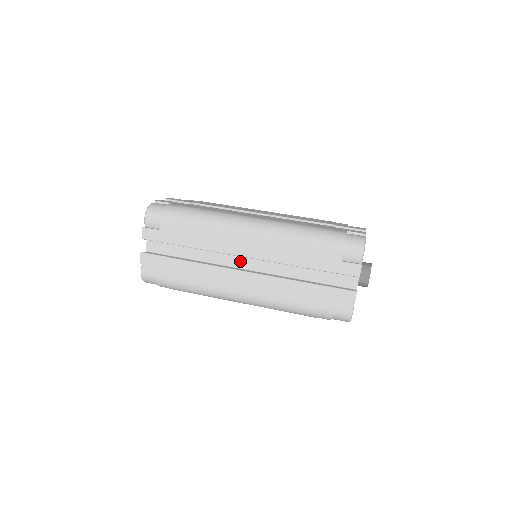
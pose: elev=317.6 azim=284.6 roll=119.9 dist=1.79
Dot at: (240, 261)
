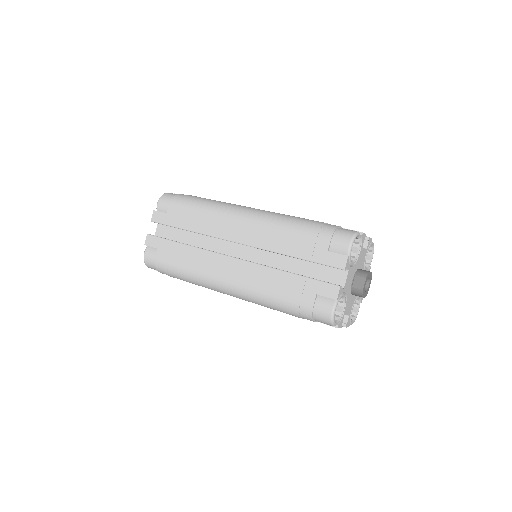
Dot at: (233, 250)
